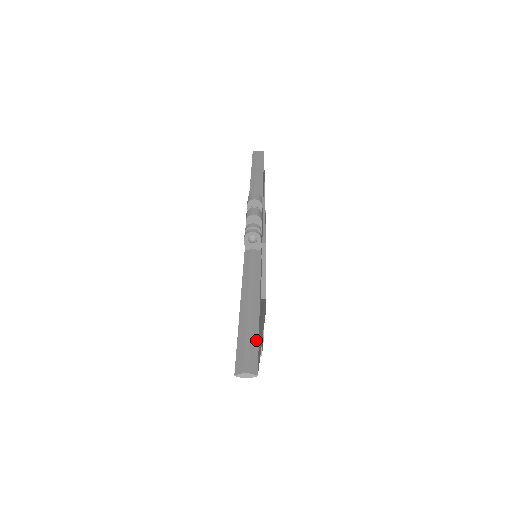
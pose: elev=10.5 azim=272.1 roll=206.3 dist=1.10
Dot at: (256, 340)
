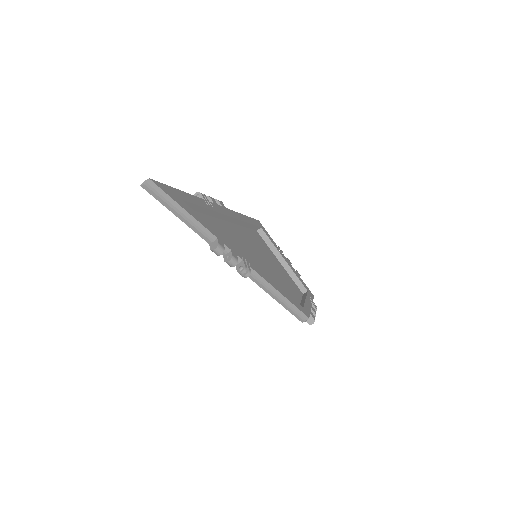
Dot at: (162, 184)
